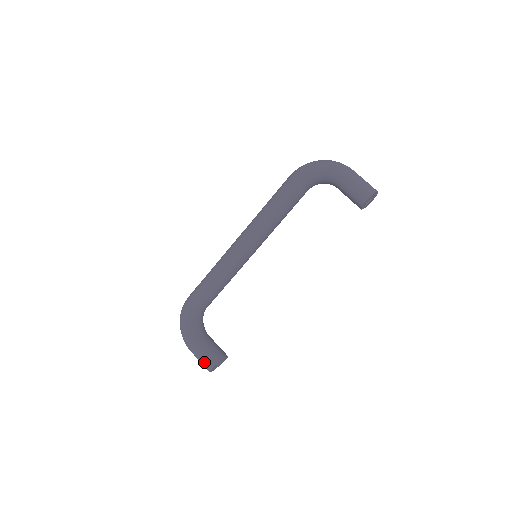
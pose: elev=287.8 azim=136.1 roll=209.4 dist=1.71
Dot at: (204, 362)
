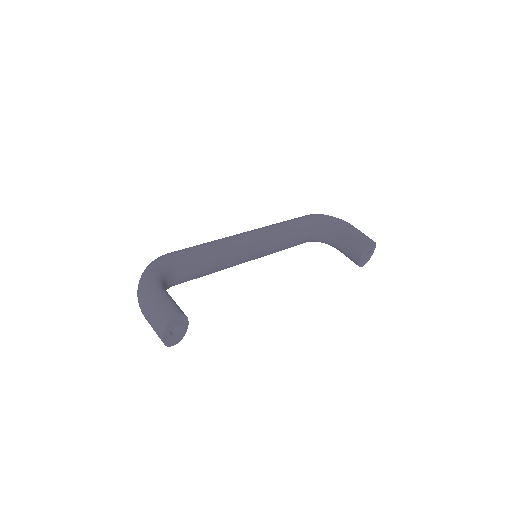
Dot at: (168, 306)
